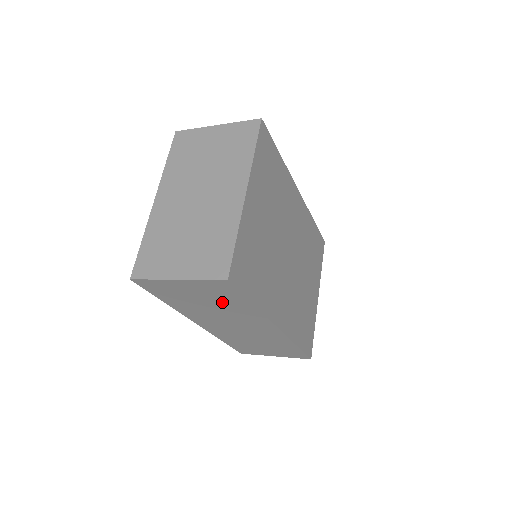
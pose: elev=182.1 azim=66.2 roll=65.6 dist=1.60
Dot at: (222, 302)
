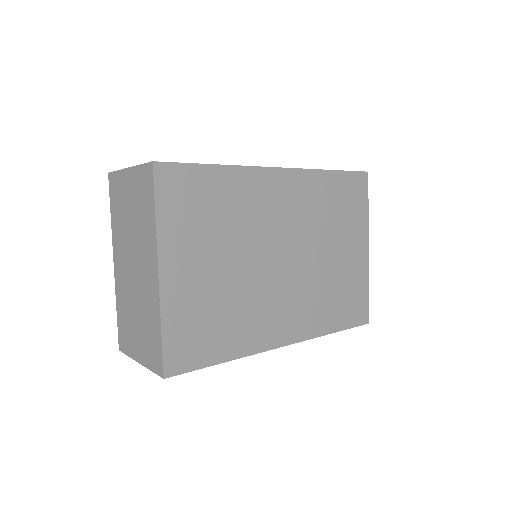
Dot at: occluded
